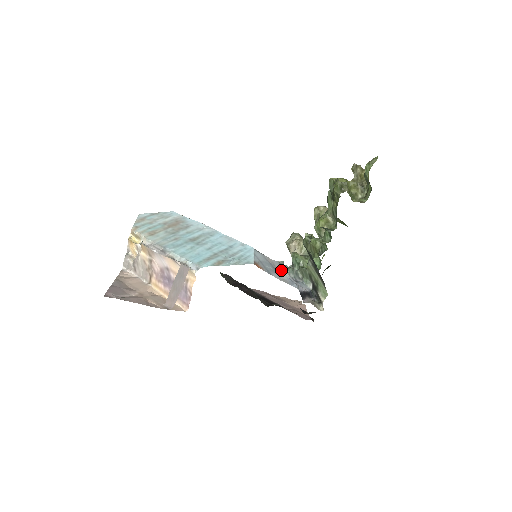
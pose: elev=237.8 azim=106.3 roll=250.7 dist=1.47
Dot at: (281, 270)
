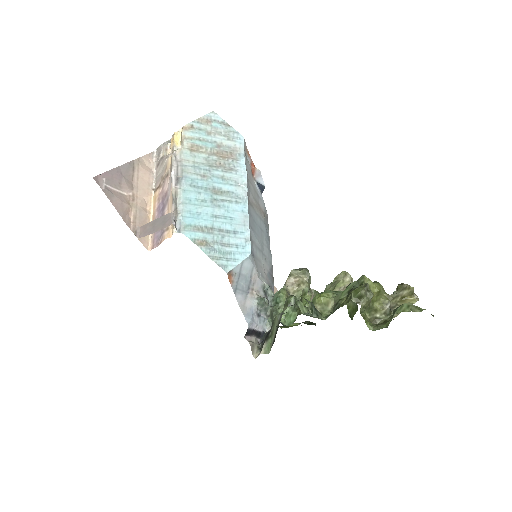
Dot at: (255, 294)
